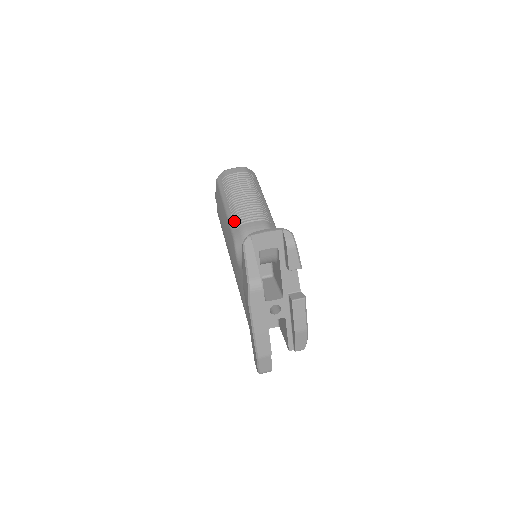
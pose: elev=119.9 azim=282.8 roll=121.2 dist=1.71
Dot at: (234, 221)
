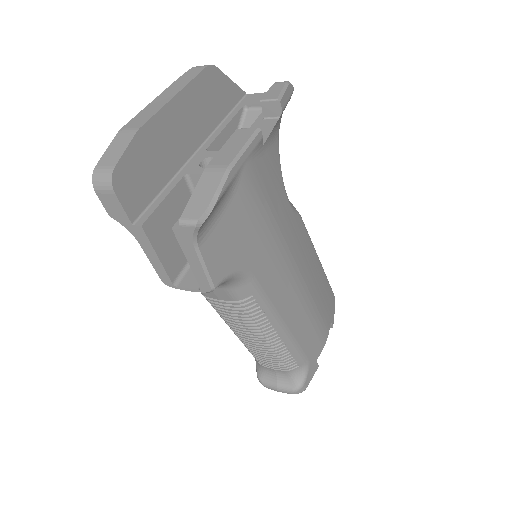
Dot at: occluded
